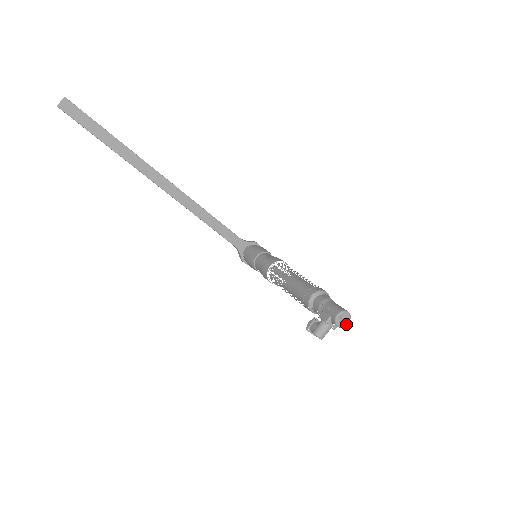
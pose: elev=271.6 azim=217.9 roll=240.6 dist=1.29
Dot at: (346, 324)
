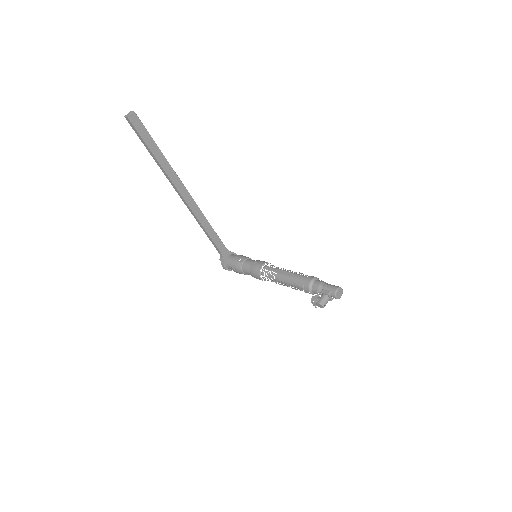
Dot at: (340, 297)
